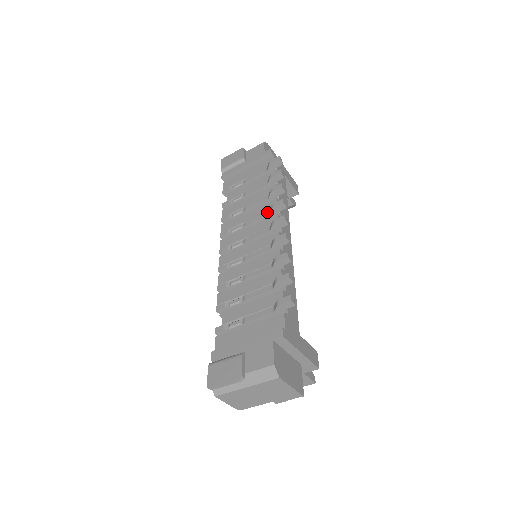
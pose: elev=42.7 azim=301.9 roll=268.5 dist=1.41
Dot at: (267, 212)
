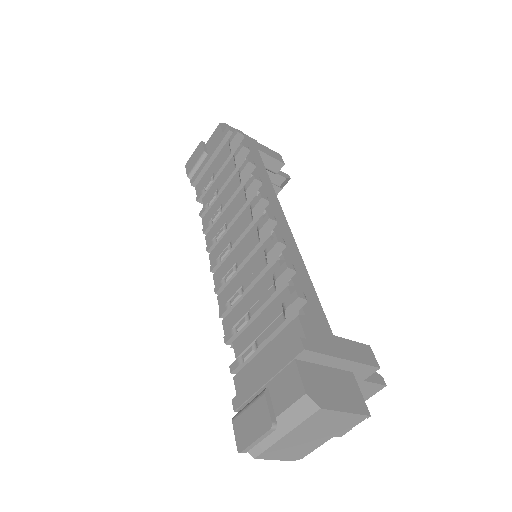
Dot at: (244, 199)
